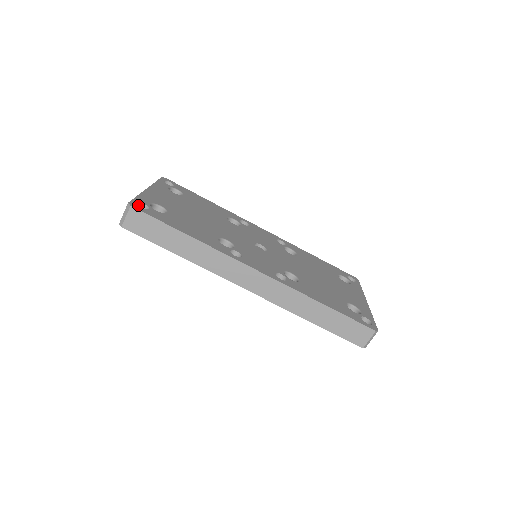
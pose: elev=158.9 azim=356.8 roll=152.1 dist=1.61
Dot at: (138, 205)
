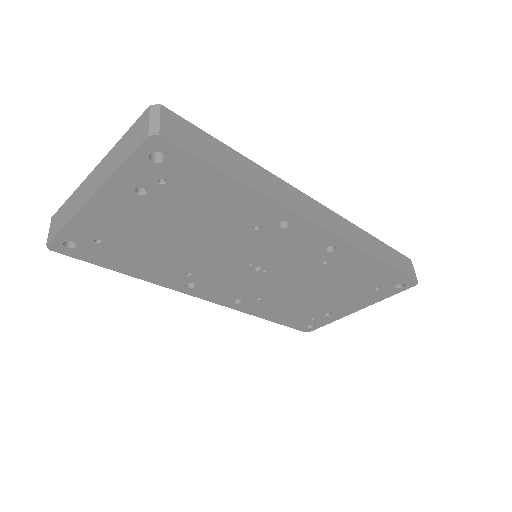
Dot at: occluded
